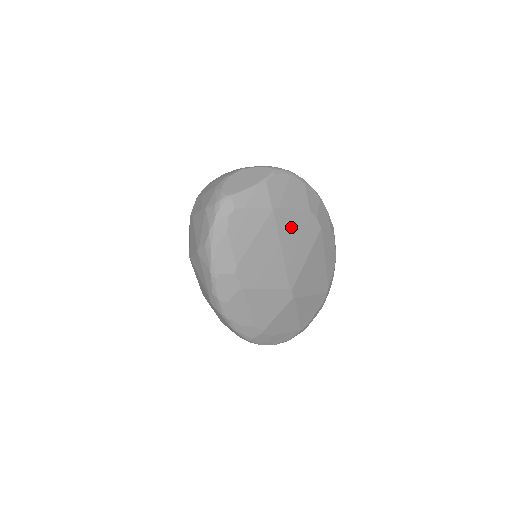
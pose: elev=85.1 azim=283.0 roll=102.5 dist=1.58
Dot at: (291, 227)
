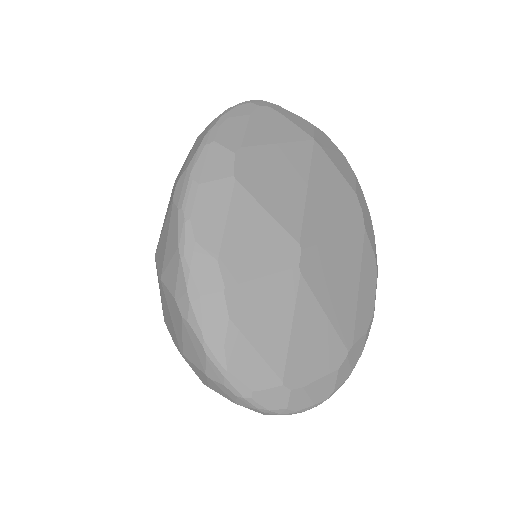
Dot at: (328, 180)
